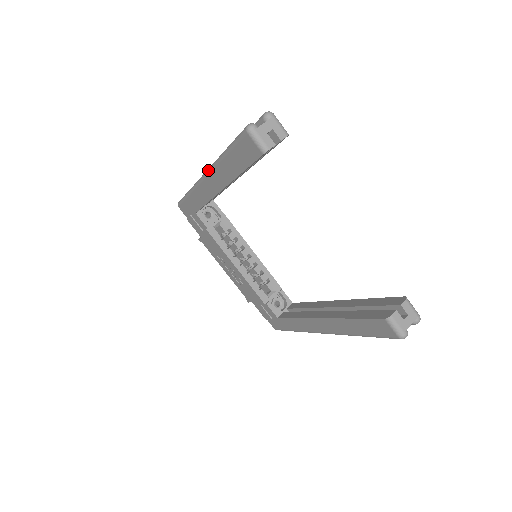
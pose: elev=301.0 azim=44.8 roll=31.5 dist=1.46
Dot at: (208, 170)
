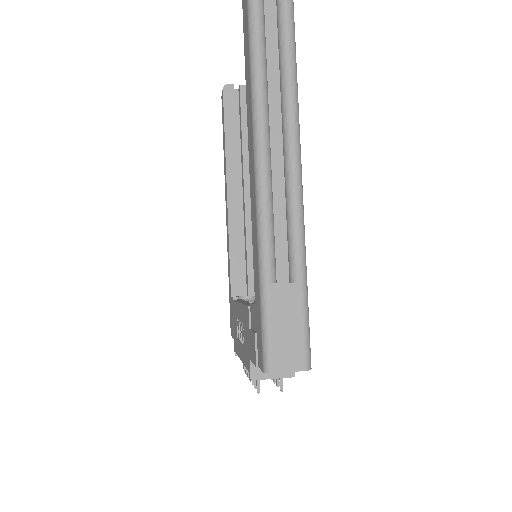
Dot at: occluded
